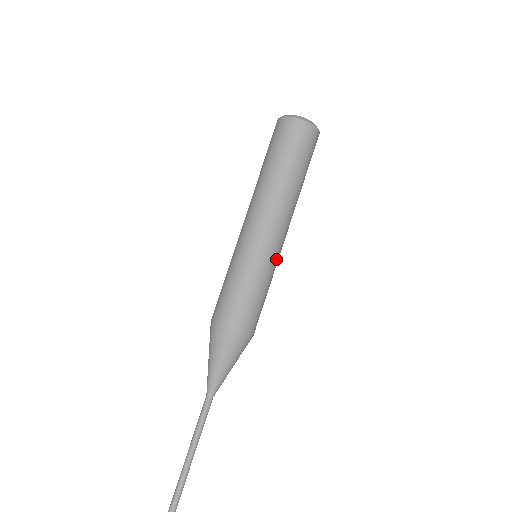
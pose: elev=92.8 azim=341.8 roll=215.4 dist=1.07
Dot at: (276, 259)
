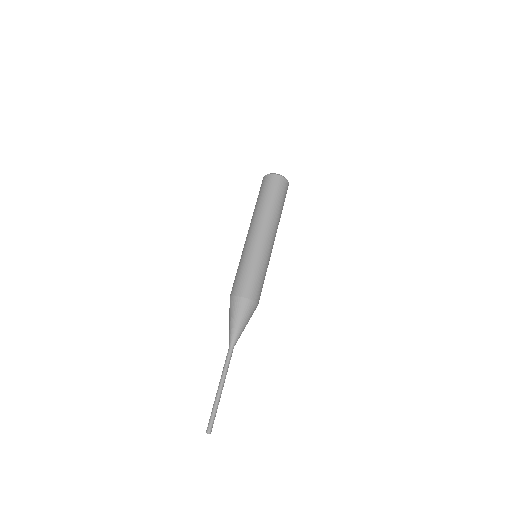
Dot at: (269, 256)
